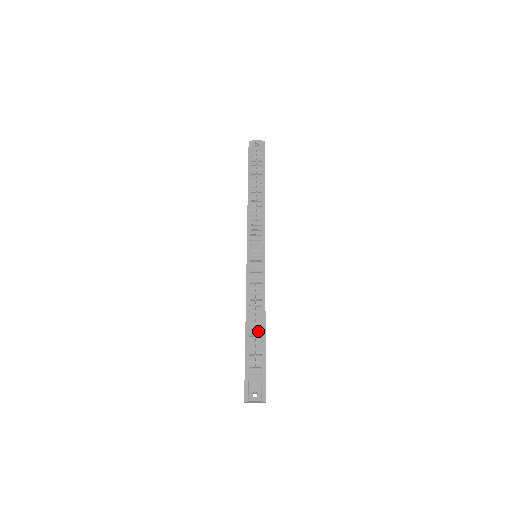
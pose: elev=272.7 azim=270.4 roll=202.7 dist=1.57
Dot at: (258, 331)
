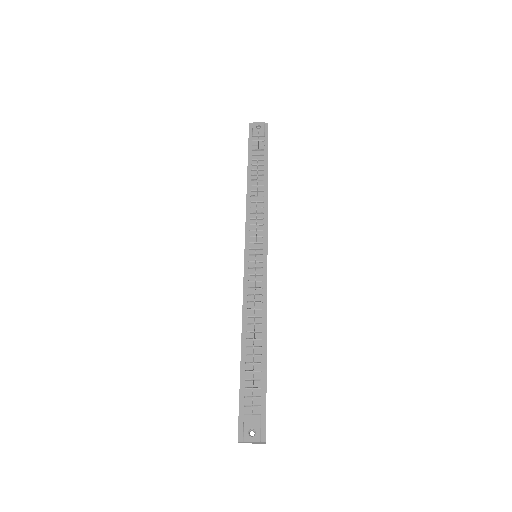
Dot at: (257, 349)
